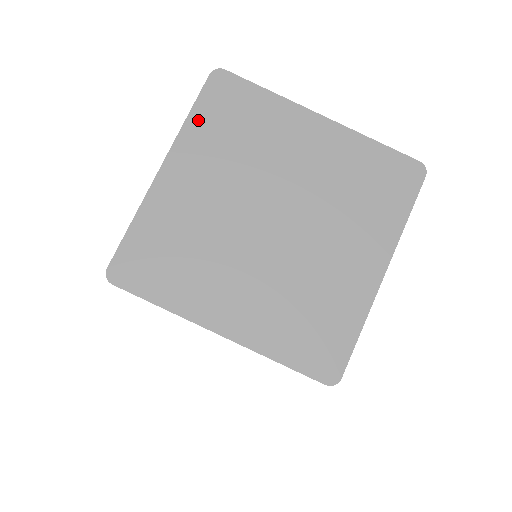
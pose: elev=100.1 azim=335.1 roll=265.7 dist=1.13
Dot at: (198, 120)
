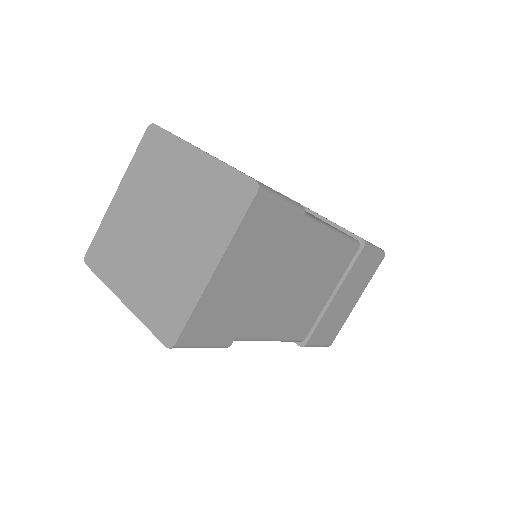
Dot at: (136, 161)
